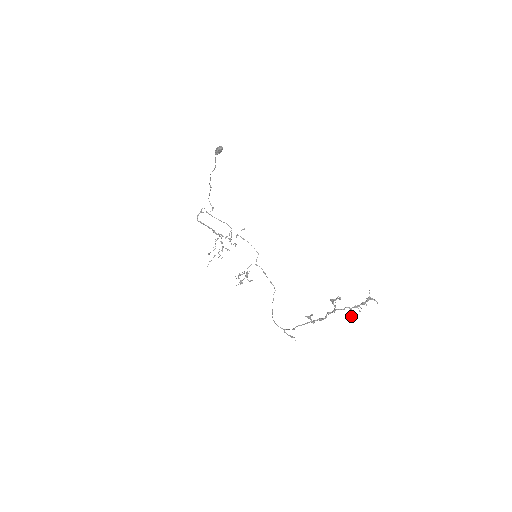
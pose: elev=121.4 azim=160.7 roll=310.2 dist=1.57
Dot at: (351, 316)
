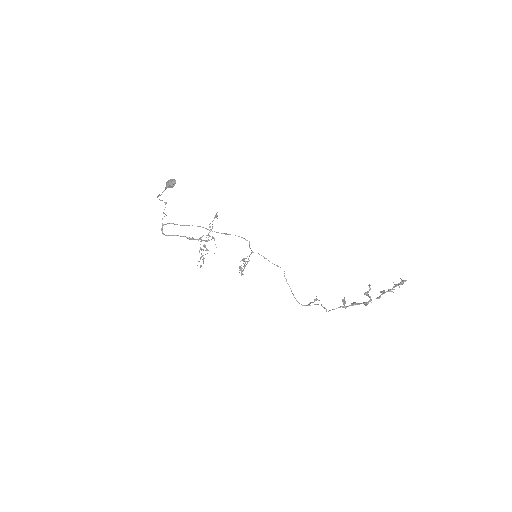
Dot at: (382, 292)
